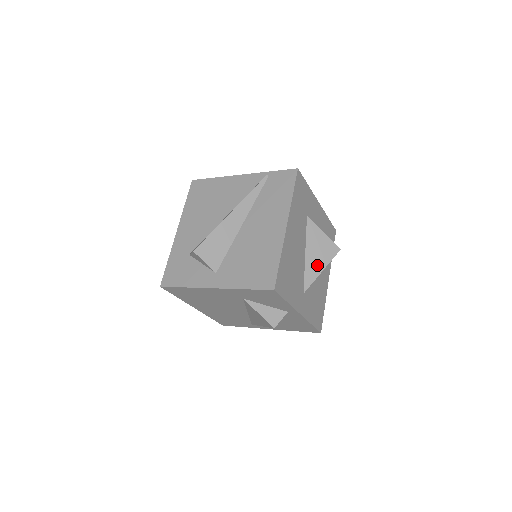
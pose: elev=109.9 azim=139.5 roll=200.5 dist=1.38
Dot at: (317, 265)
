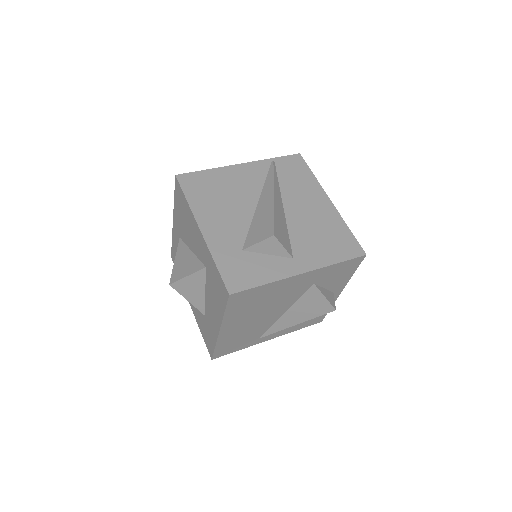
Dot at: occluded
